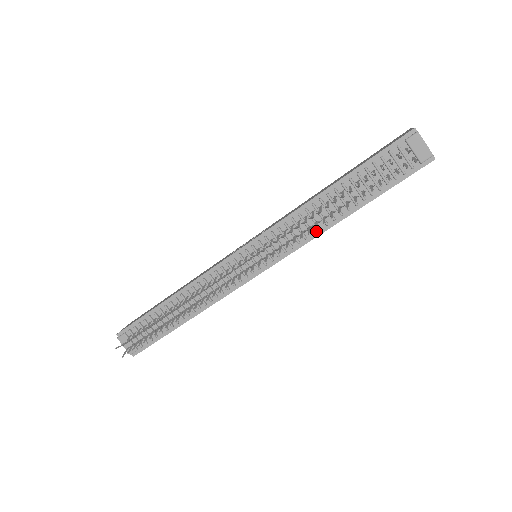
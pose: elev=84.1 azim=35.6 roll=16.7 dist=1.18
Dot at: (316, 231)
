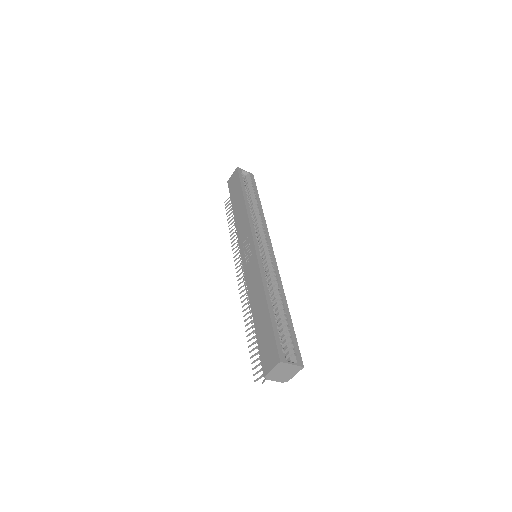
Dot at: occluded
